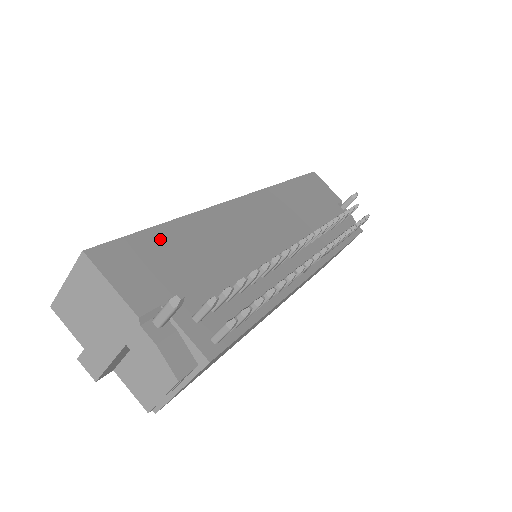
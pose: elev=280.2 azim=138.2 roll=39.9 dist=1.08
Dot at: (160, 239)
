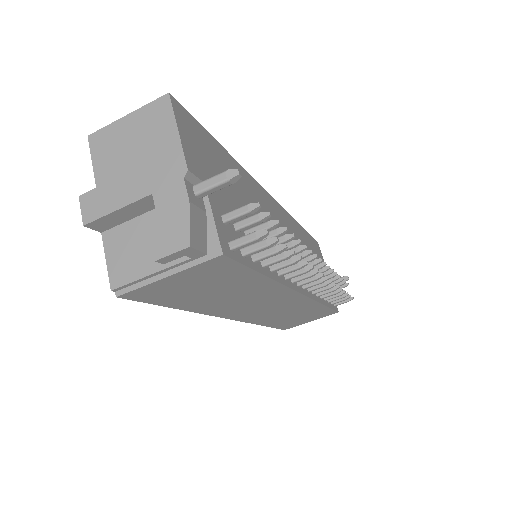
Dot at: (218, 151)
